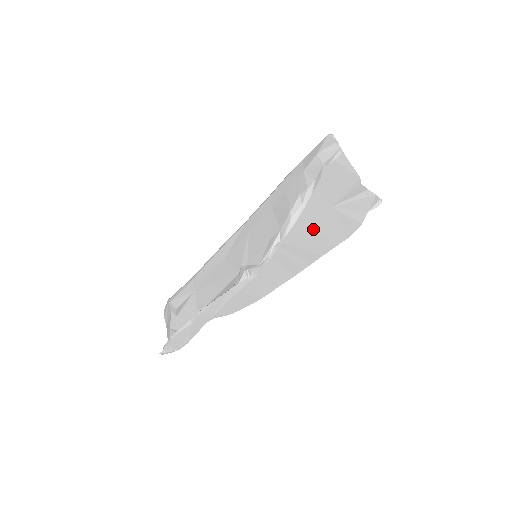
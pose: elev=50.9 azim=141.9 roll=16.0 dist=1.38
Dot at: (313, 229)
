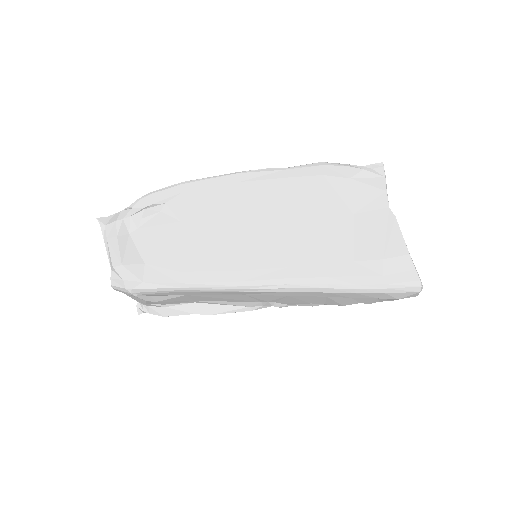
Dot at: (313, 210)
